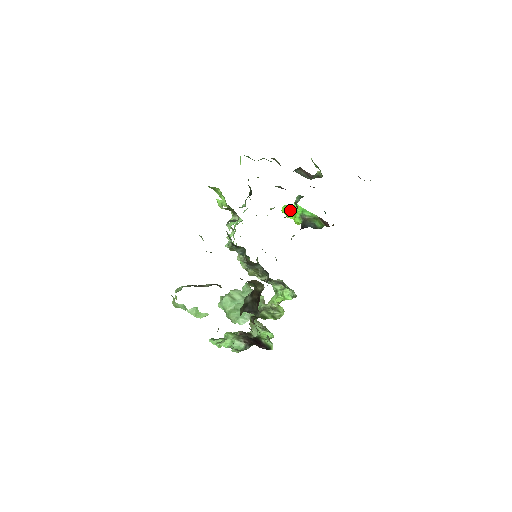
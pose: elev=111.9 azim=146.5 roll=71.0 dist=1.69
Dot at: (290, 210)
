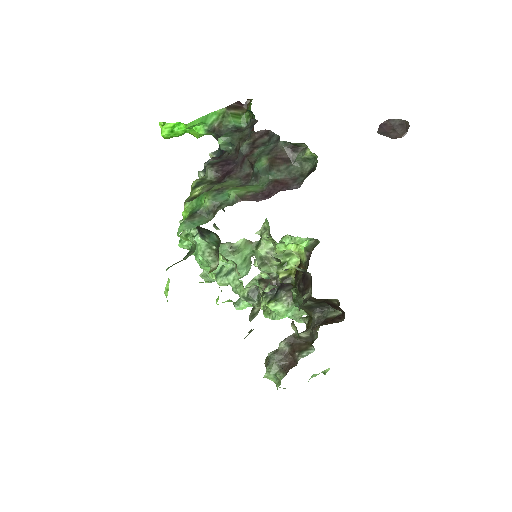
Dot at: (182, 133)
